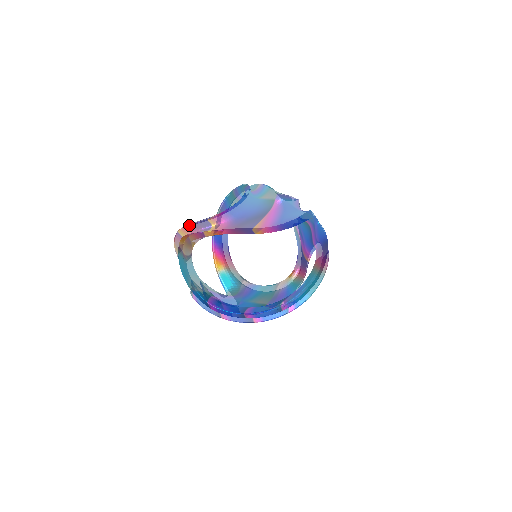
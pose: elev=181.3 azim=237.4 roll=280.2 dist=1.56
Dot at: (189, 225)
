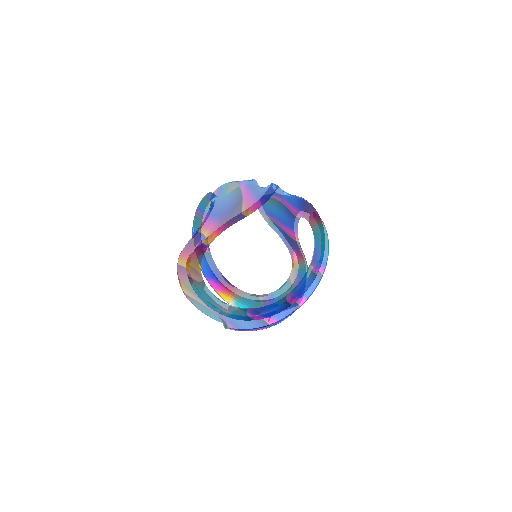
Dot at: (185, 247)
